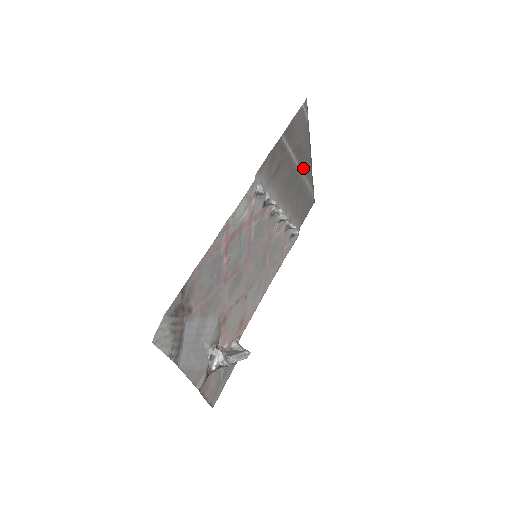
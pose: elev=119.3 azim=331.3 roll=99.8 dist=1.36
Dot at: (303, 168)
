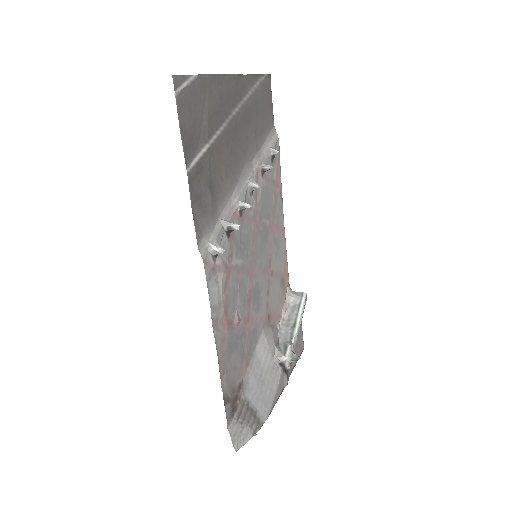
Dot at: (233, 105)
